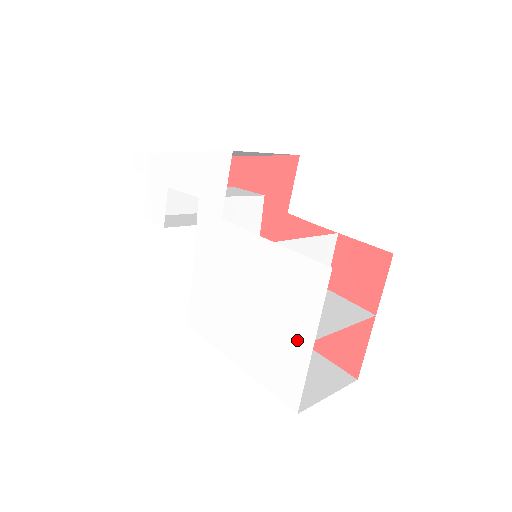
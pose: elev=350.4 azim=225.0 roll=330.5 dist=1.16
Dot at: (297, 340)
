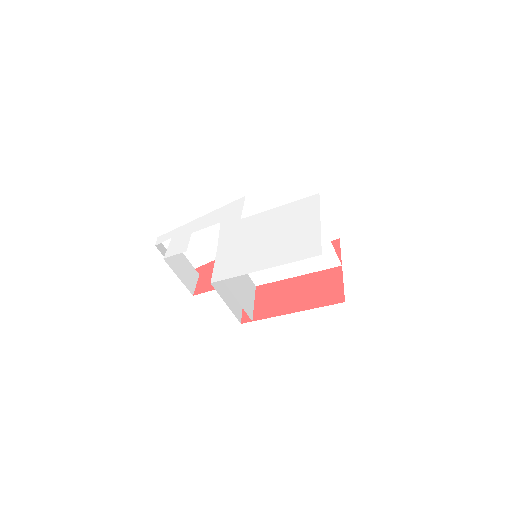
Dot at: (309, 227)
